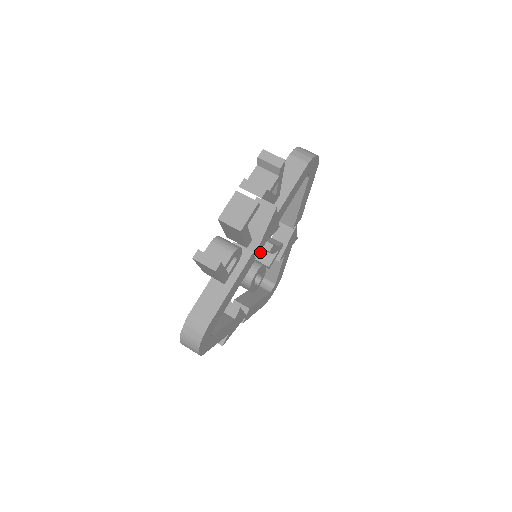
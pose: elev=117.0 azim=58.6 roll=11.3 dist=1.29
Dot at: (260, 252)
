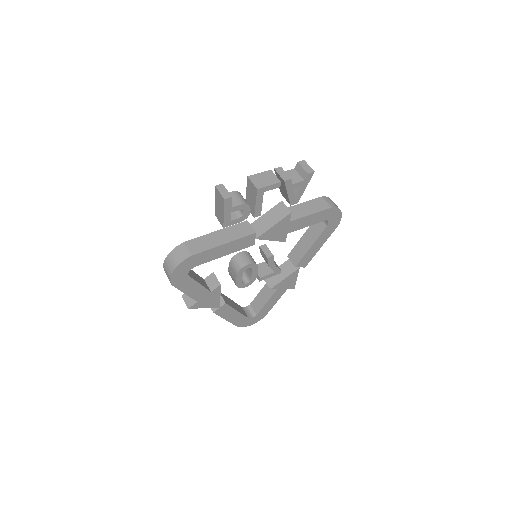
Dot at: (260, 265)
